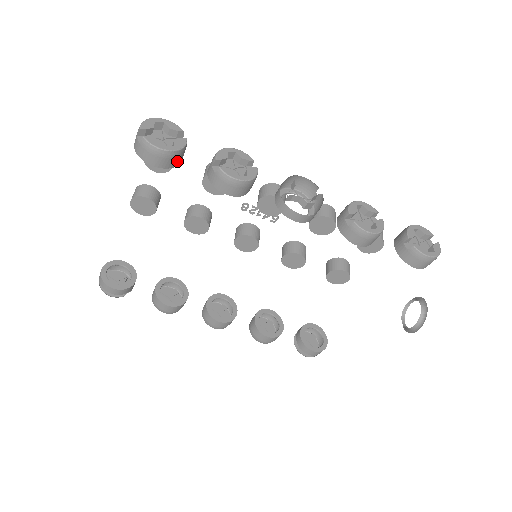
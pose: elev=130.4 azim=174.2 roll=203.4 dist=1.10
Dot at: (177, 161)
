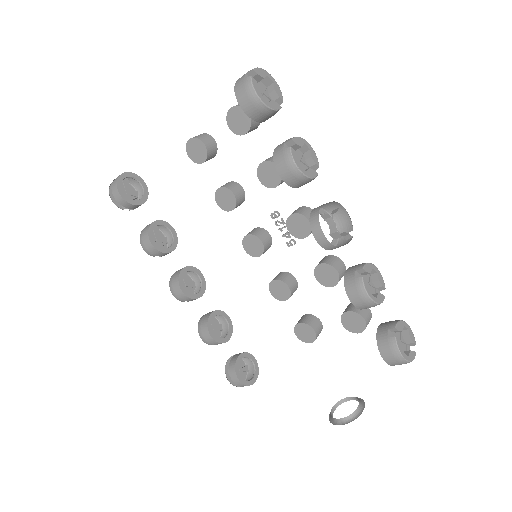
Dot at: (261, 117)
